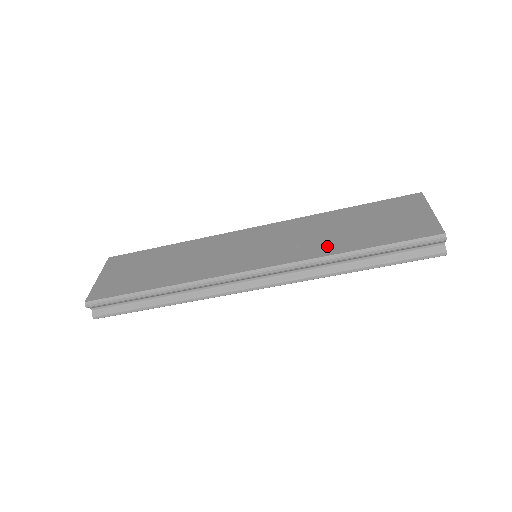
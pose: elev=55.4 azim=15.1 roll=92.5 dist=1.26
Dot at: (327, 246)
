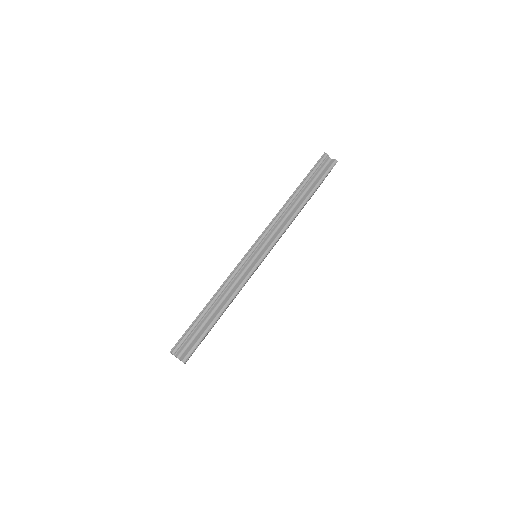
Dot at: occluded
